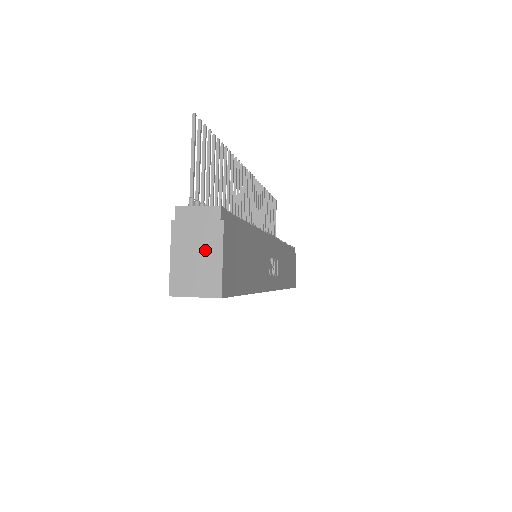
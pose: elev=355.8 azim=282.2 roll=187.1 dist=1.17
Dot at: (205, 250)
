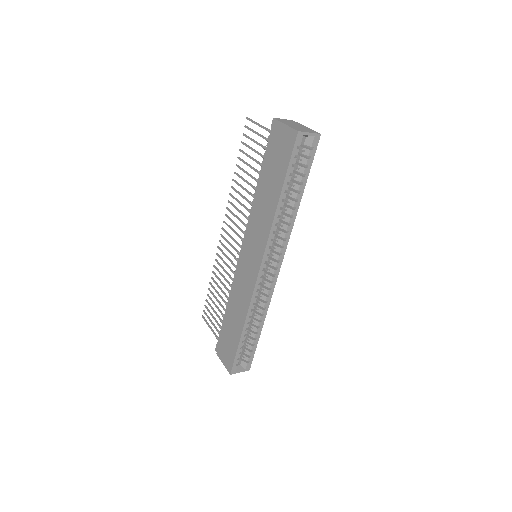
Dot at: (299, 126)
